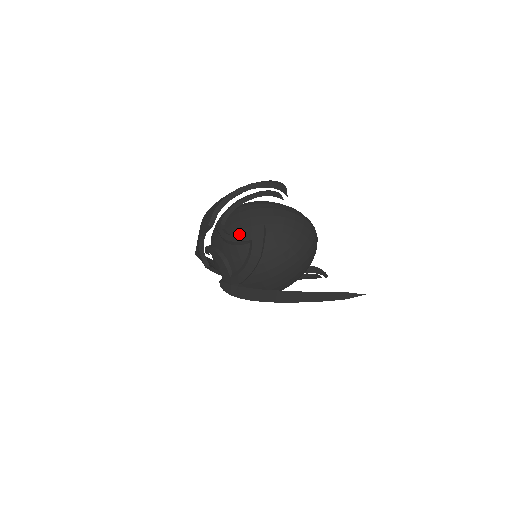
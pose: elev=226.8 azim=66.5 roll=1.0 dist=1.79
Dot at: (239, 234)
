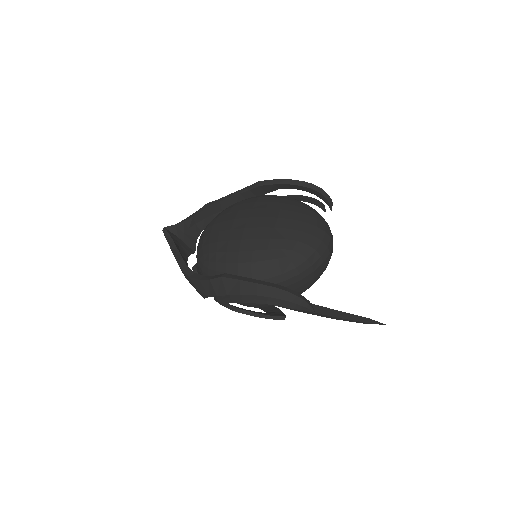
Dot at: (249, 306)
